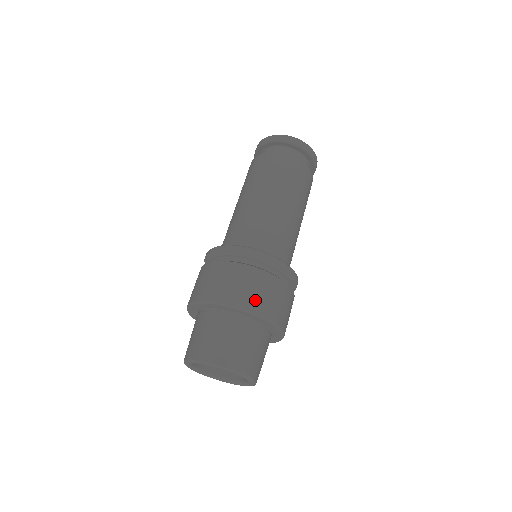
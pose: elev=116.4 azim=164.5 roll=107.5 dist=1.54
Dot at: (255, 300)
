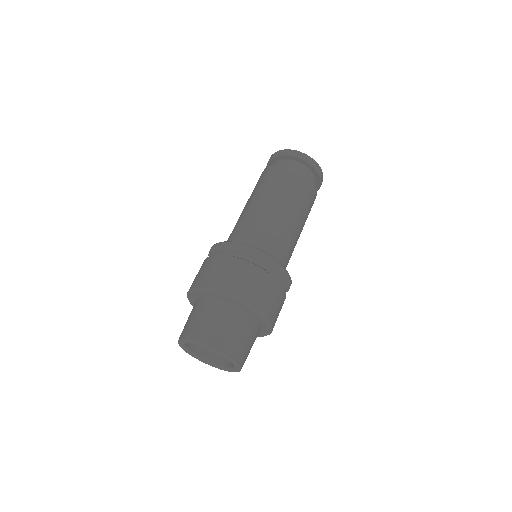
Dot at: (213, 279)
